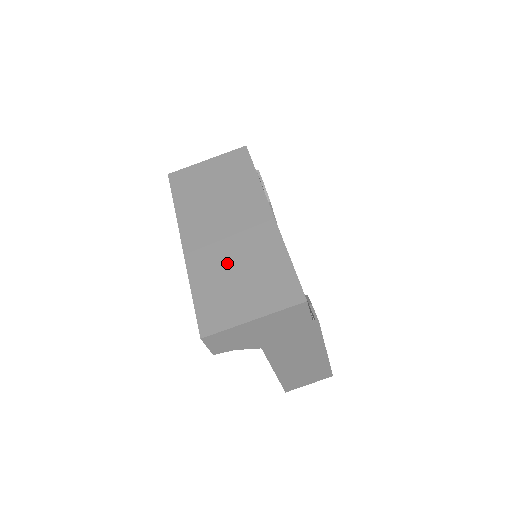
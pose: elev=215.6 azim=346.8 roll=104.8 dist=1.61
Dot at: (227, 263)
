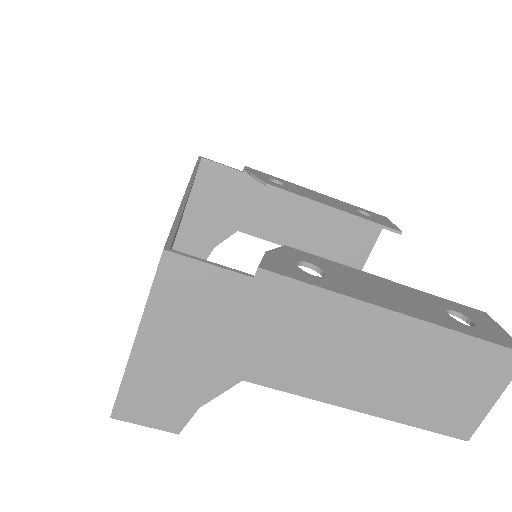
Dot at: occluded
